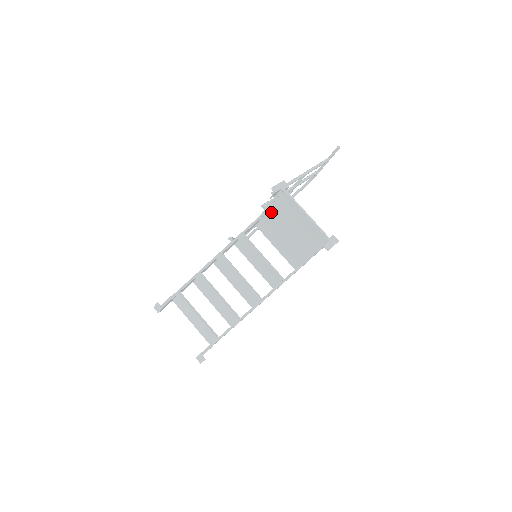
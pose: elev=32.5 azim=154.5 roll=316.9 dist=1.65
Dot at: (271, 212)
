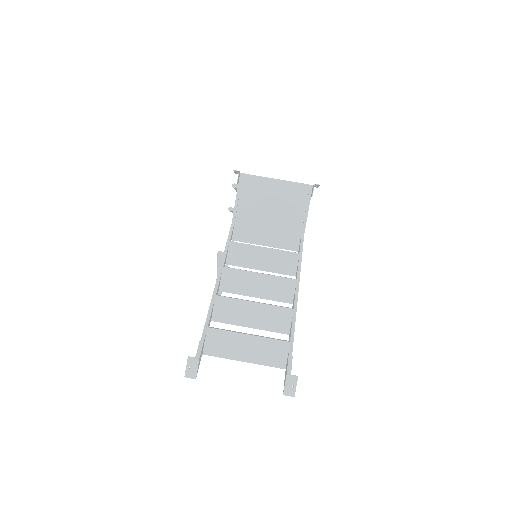
Dot at: (241, 208)
